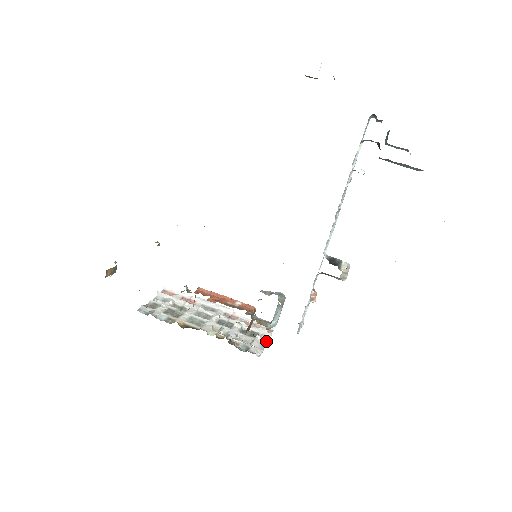
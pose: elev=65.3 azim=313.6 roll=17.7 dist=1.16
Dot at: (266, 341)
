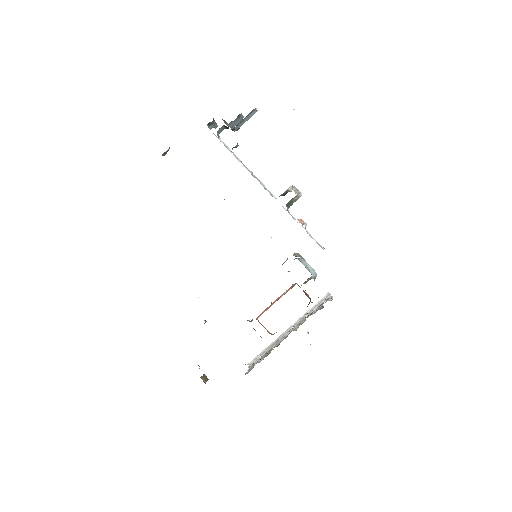
Dot at: occluded
